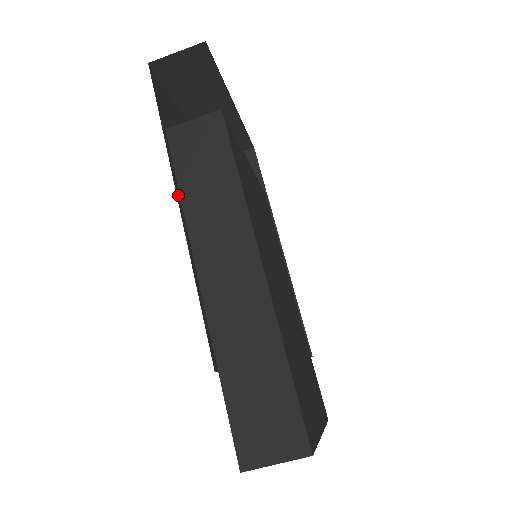
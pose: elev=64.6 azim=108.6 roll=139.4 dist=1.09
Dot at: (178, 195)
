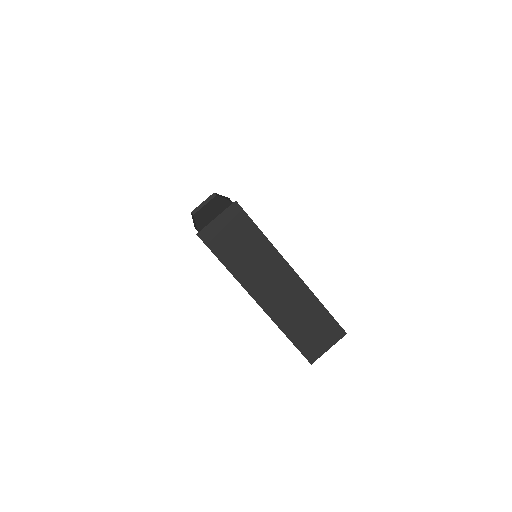
Dot at: (194, 220)
